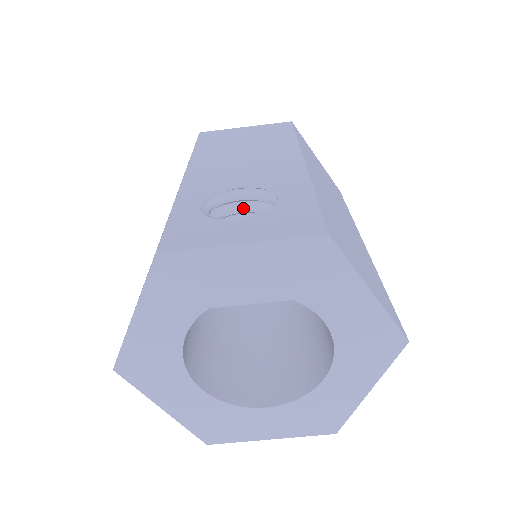
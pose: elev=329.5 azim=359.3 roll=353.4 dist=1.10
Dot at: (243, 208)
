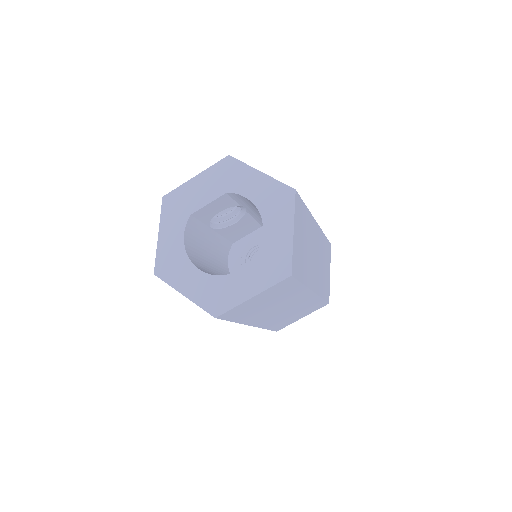
Dot at: occluded
